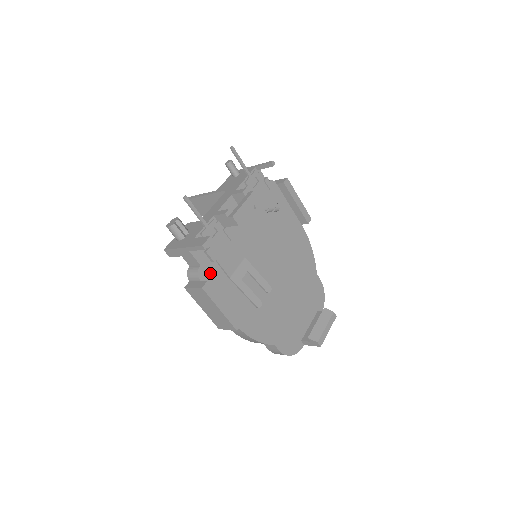
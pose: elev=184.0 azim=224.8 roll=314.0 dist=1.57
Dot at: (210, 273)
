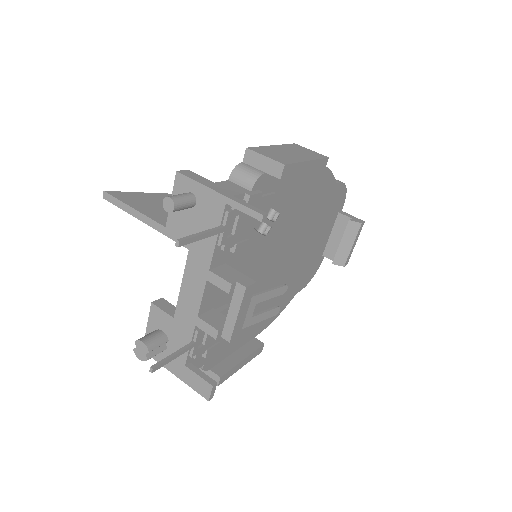
Dot at: (216, 353)
